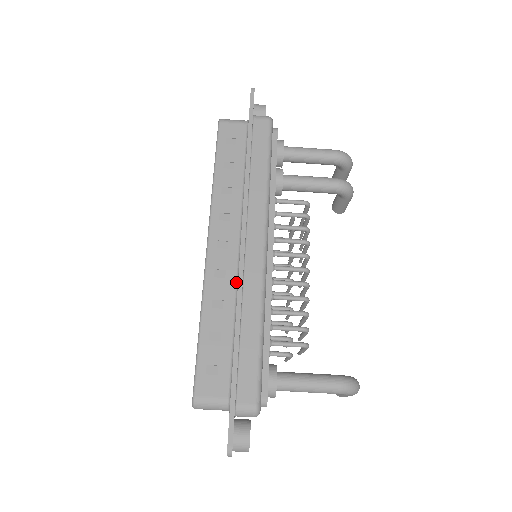
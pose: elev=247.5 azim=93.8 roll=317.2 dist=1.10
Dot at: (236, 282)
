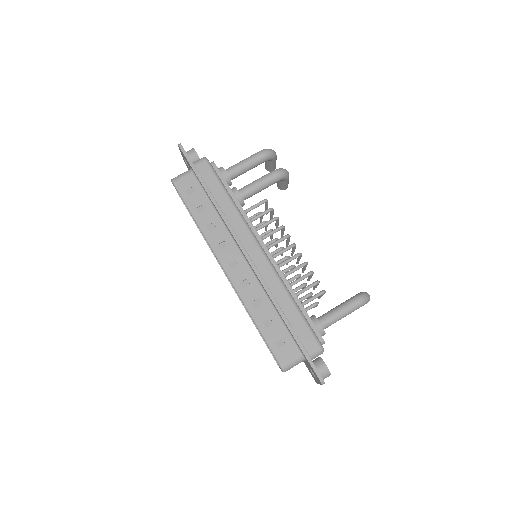
Dot at: (258, 282)
